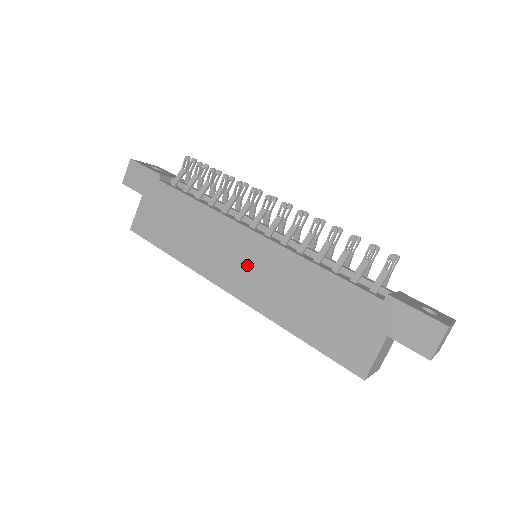
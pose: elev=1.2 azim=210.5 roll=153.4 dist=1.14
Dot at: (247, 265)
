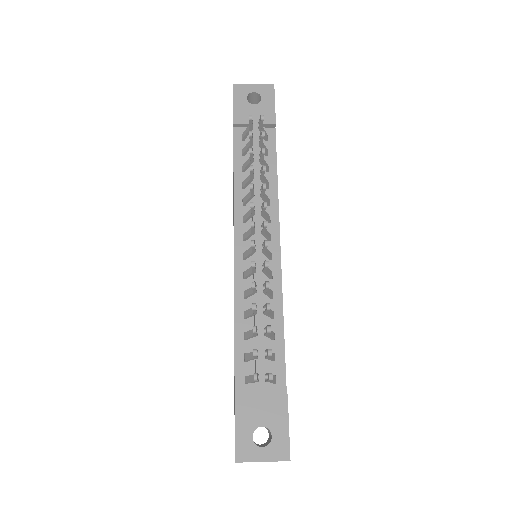
Dot at: occluded
